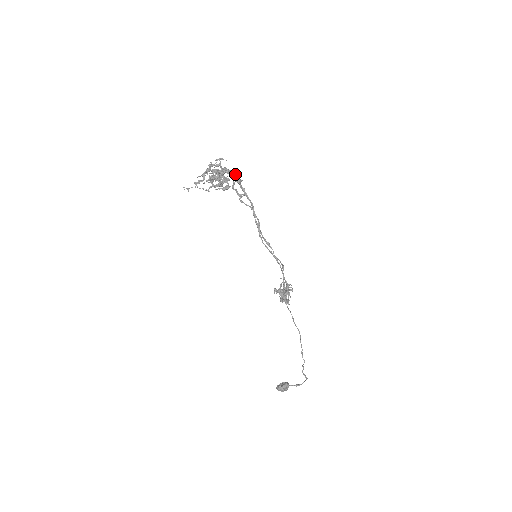
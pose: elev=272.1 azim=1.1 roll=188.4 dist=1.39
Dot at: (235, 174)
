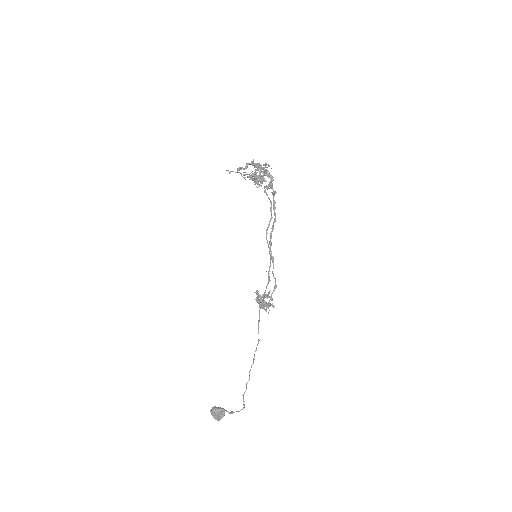
Dot at: (273, 180)
